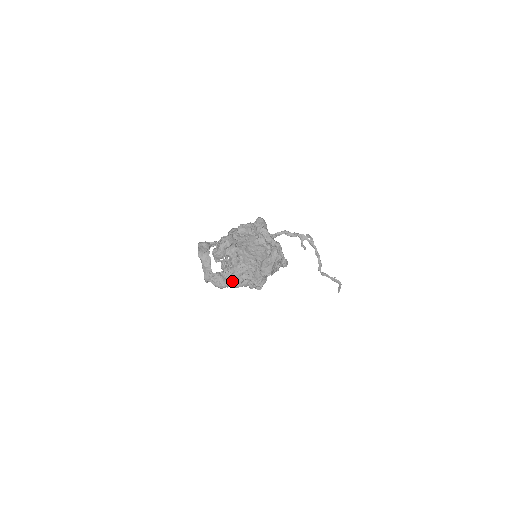
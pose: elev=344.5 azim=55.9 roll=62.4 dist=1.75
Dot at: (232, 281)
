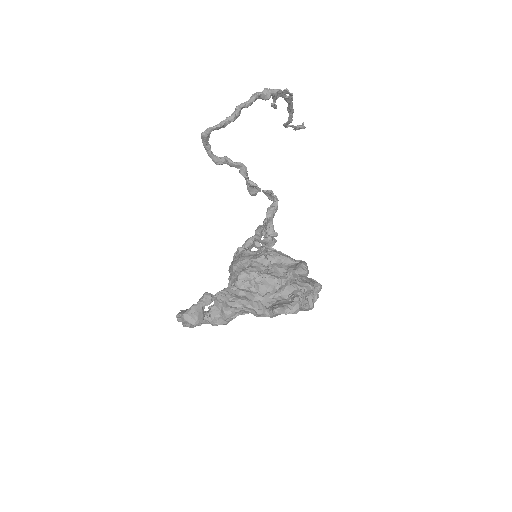
Dot at: occluded
